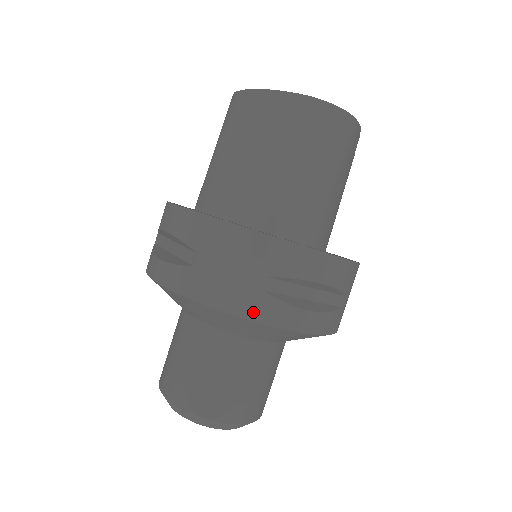
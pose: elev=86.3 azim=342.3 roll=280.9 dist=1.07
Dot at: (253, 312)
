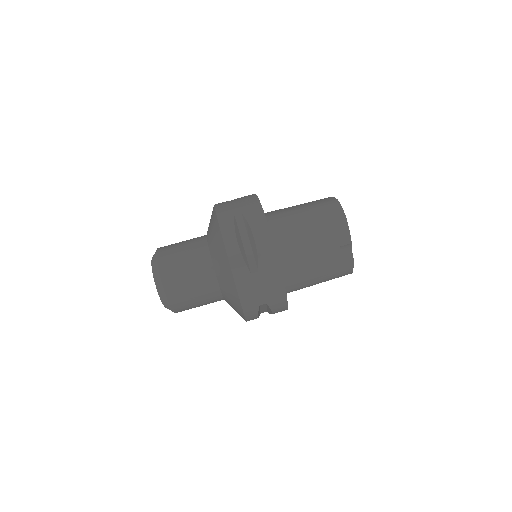
Dot at: (222, 218)
